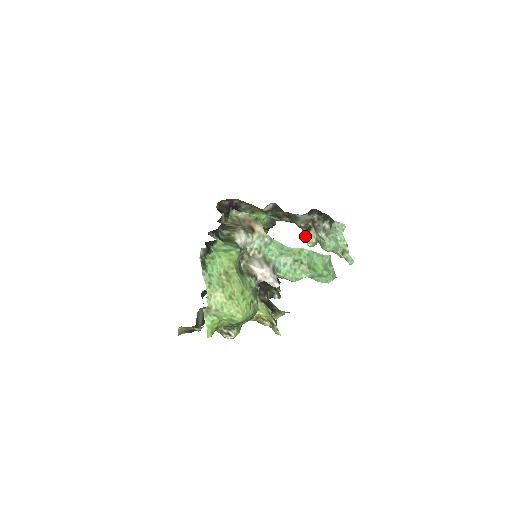
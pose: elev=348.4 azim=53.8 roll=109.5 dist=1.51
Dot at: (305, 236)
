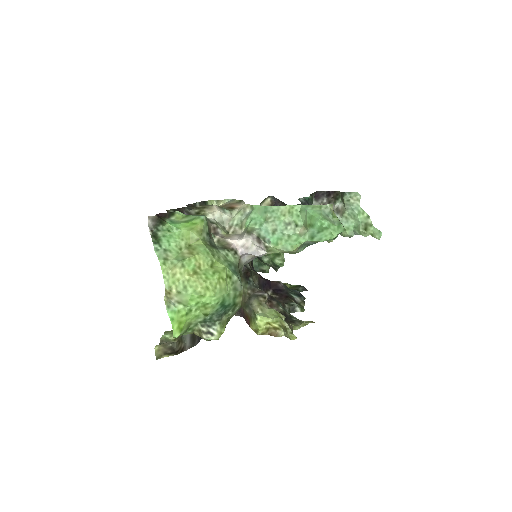
Dot at: occluded
